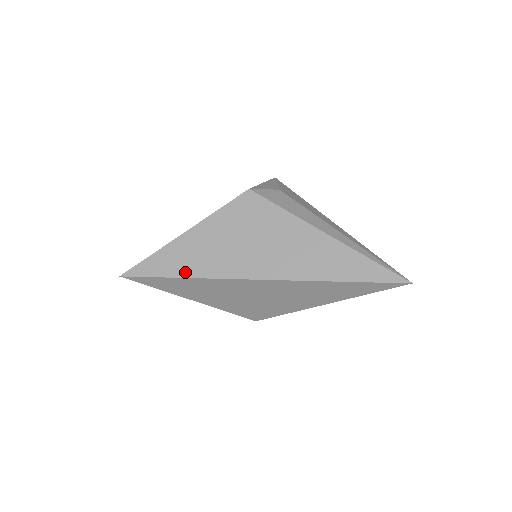
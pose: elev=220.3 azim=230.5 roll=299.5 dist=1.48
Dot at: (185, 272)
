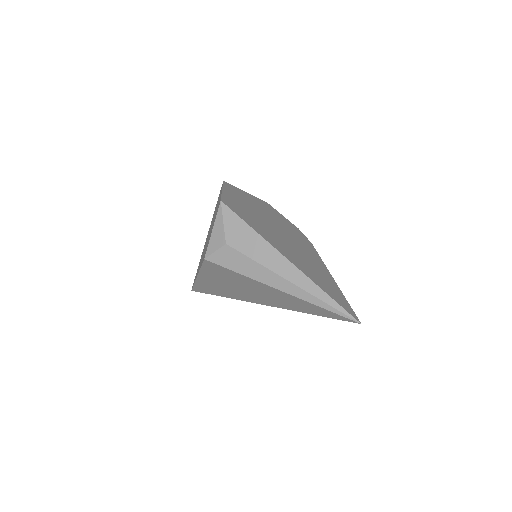
Dot at: (219, 294)
